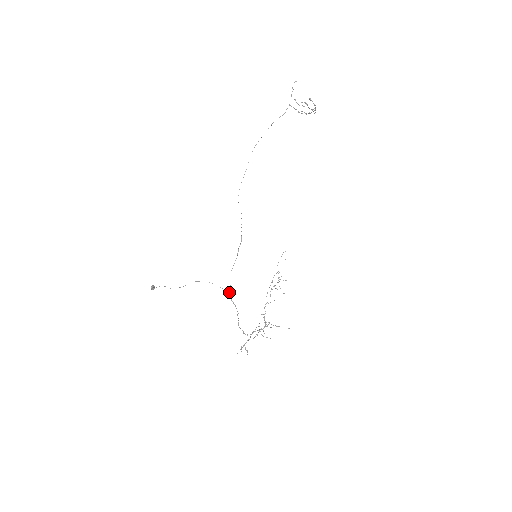
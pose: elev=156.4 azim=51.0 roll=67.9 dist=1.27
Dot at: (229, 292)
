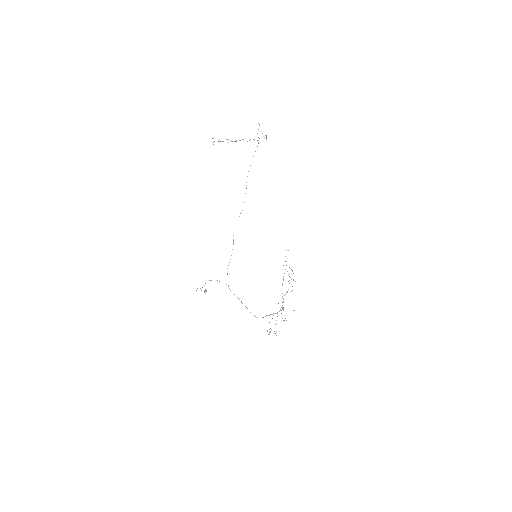
Dot at: occluded
